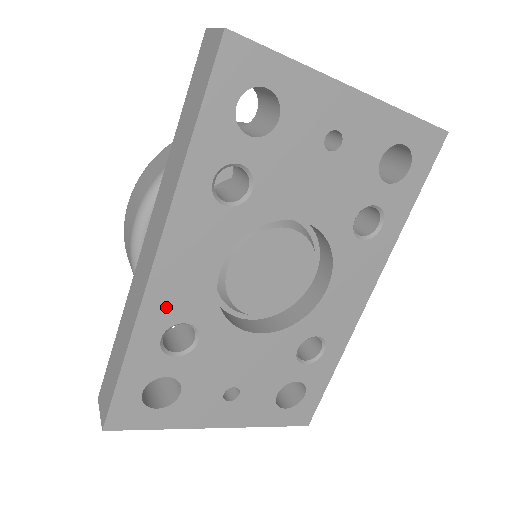
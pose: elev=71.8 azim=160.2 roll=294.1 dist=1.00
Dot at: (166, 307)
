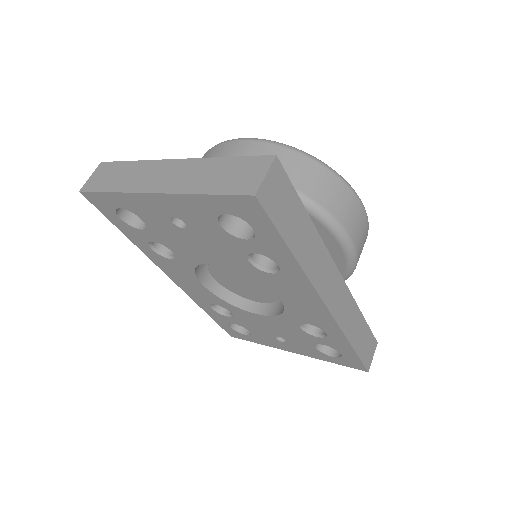
Dot at: (198, 297)
